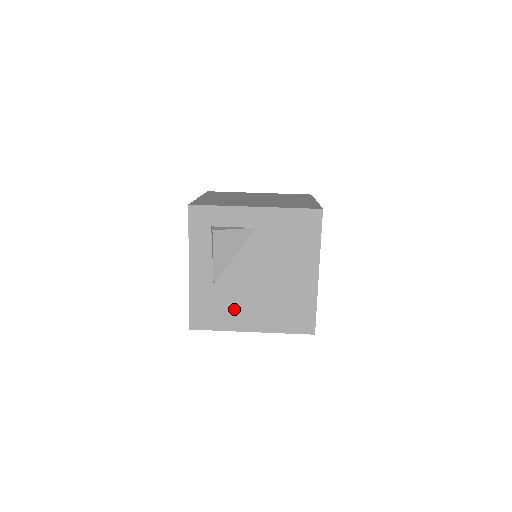
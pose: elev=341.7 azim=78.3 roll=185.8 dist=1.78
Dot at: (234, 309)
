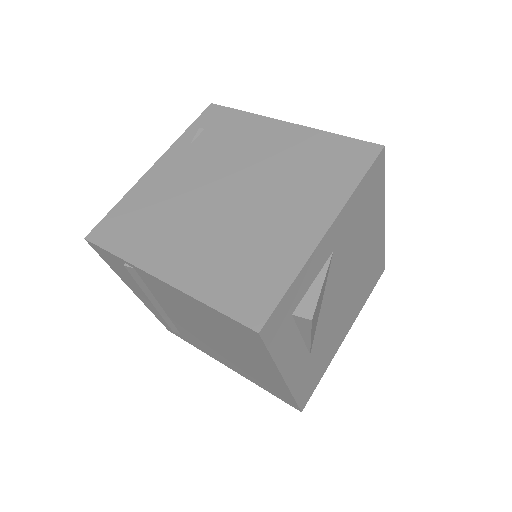
Dot at: (331, 343)
